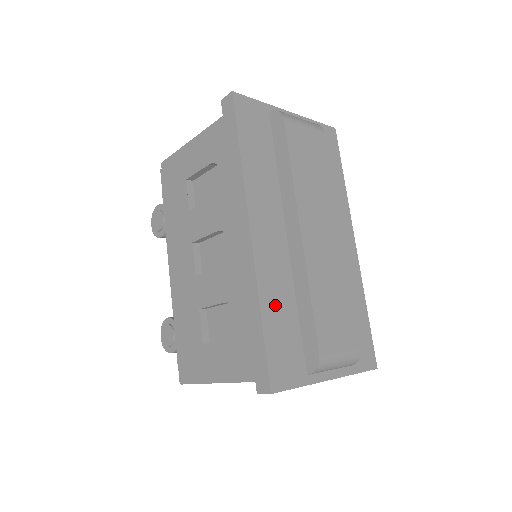
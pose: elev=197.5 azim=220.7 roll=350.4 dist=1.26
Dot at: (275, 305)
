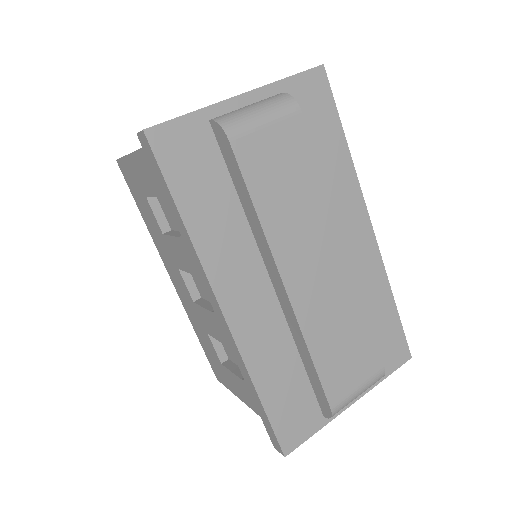
Dot at: (272, 373)
